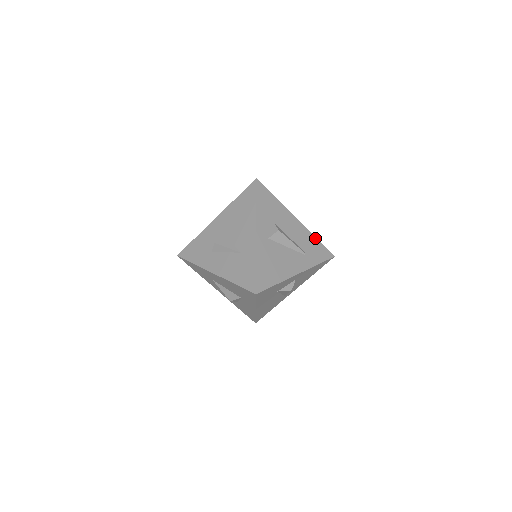
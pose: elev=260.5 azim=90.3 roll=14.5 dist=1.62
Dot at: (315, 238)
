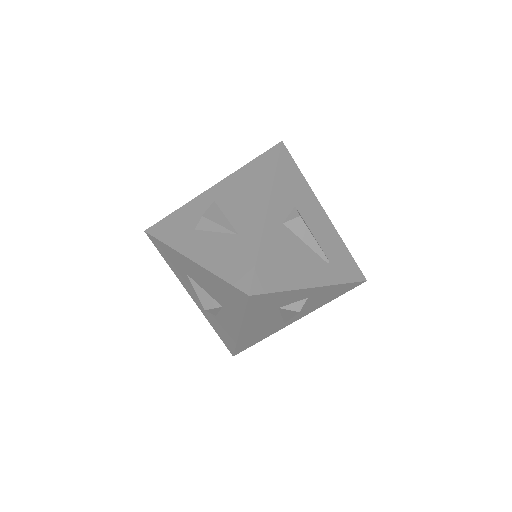
Dot at: (345, 247)
